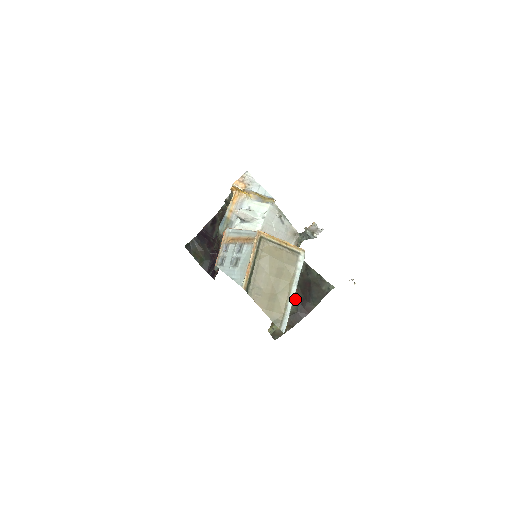
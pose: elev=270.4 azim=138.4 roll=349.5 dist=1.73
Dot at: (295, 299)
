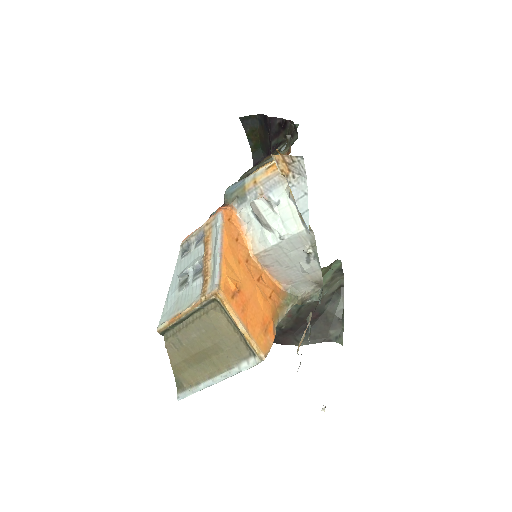
Dot at: (279, 323)
